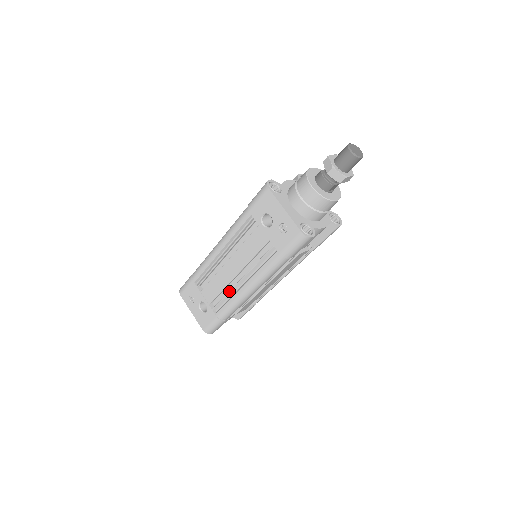
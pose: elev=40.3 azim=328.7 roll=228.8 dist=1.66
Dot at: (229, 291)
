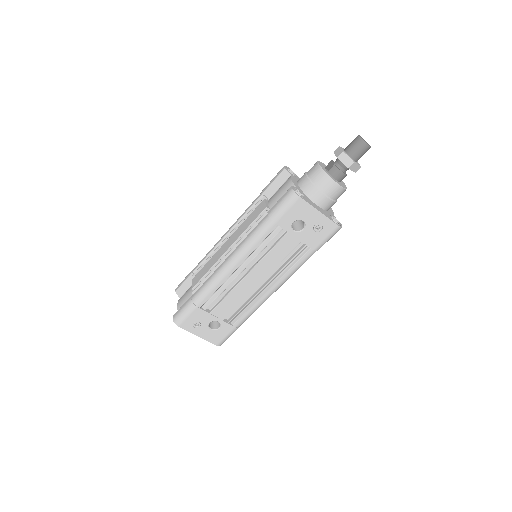
Dot at: (251, 300)
